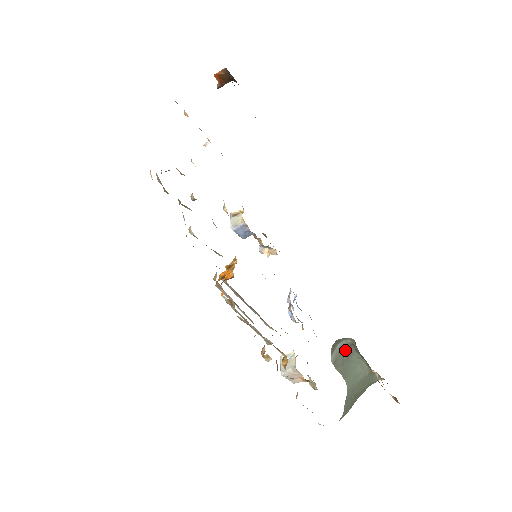
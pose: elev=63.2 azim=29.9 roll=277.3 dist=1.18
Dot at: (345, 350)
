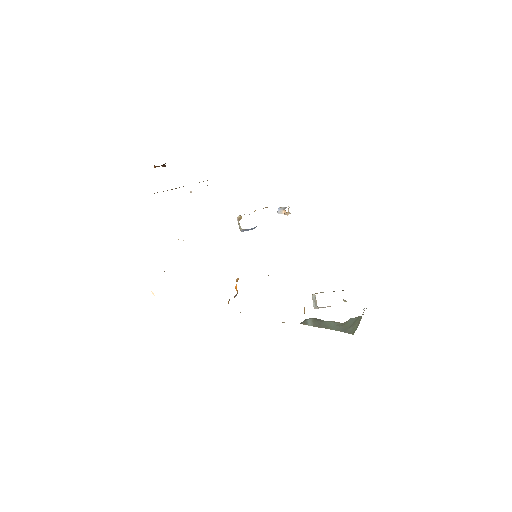
Dot at: (315, 319)
